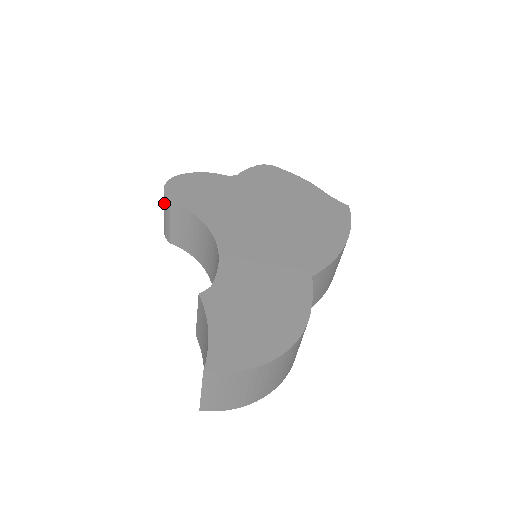
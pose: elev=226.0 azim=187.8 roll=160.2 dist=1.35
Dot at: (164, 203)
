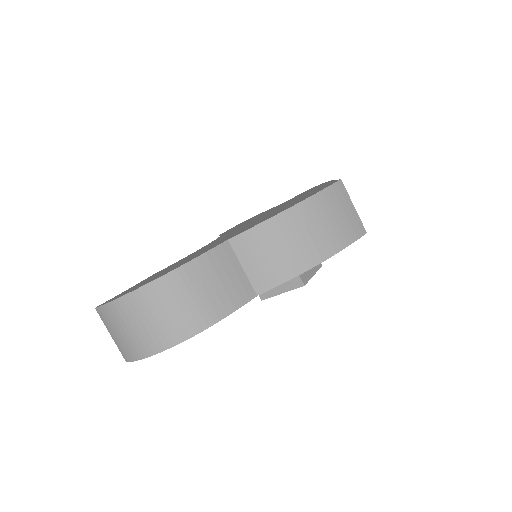
Dot at: occluded
